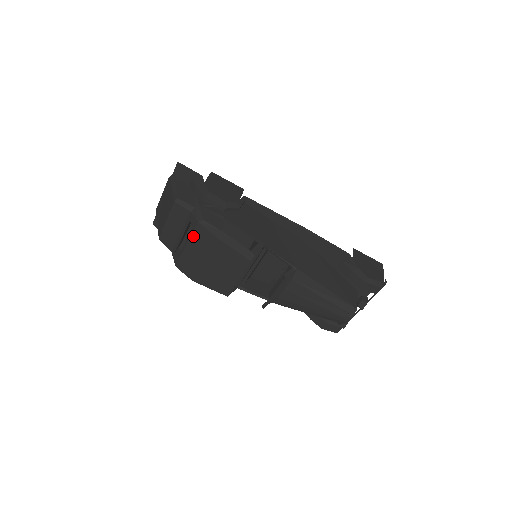
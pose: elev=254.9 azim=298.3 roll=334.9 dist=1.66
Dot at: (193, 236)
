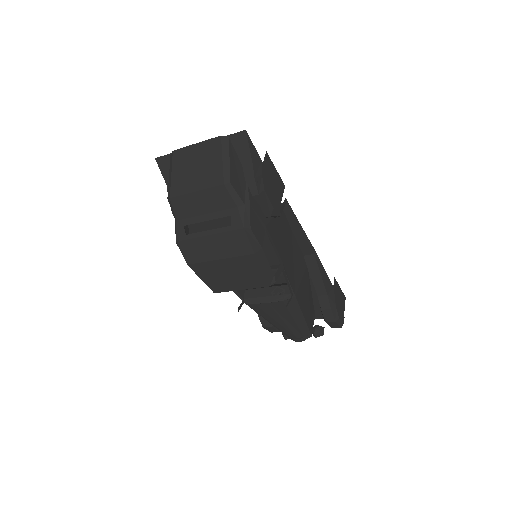
Dot at: (226, 234)
